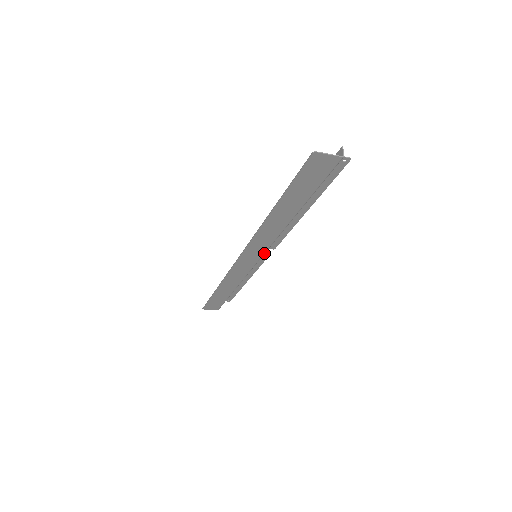
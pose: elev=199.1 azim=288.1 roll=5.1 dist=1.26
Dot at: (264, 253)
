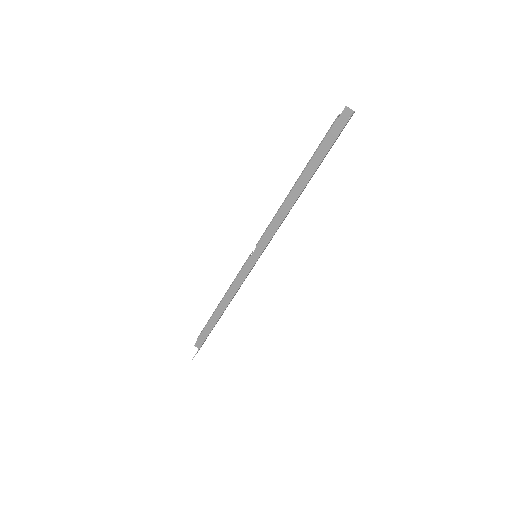
Dot at: occluded
